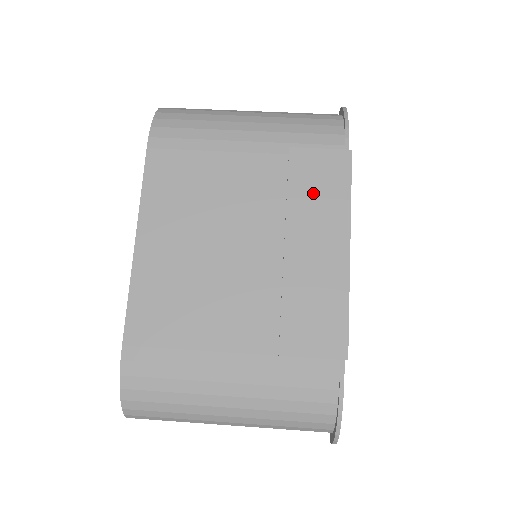
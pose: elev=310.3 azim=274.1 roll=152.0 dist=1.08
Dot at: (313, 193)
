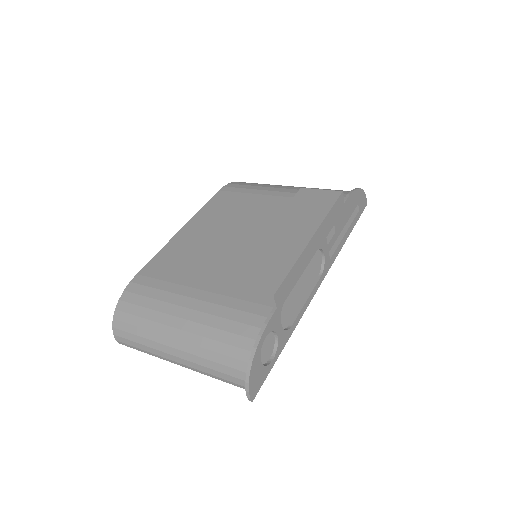
Dot at: (303, 208)
